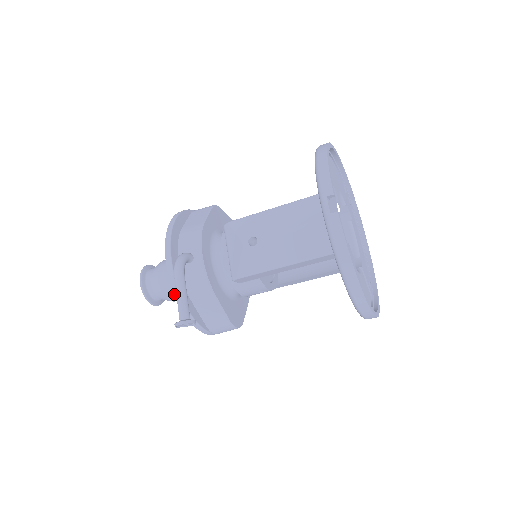
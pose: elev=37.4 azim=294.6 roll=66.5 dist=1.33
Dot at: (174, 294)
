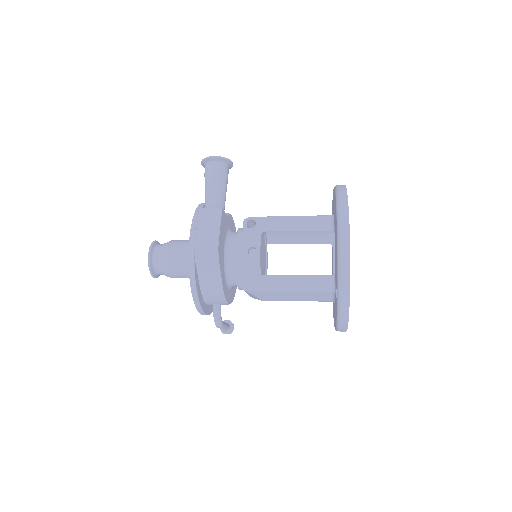
Dot at: occluded
